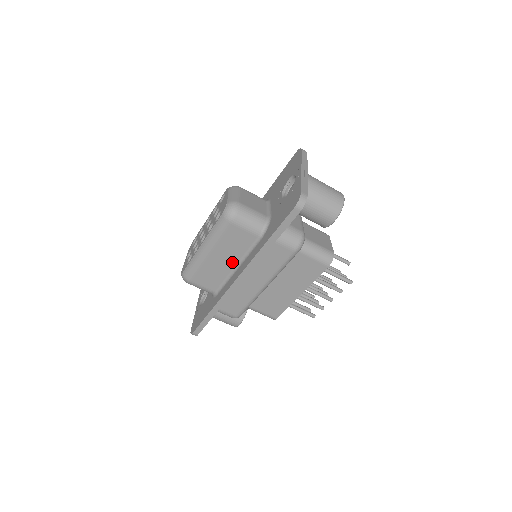
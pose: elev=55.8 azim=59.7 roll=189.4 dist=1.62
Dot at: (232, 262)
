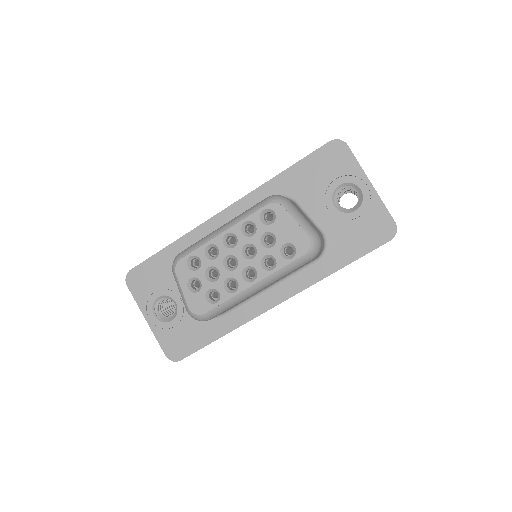
Dot at: occluded
